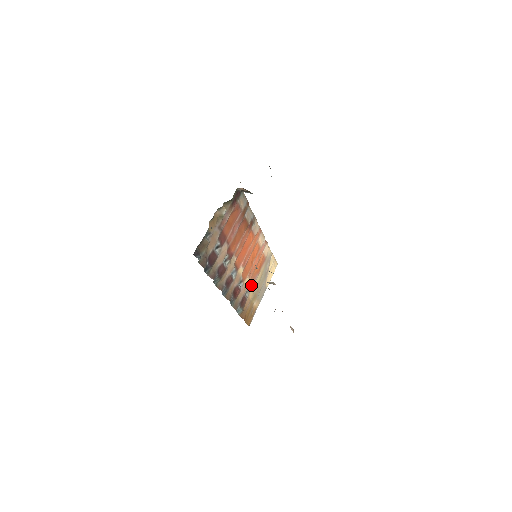
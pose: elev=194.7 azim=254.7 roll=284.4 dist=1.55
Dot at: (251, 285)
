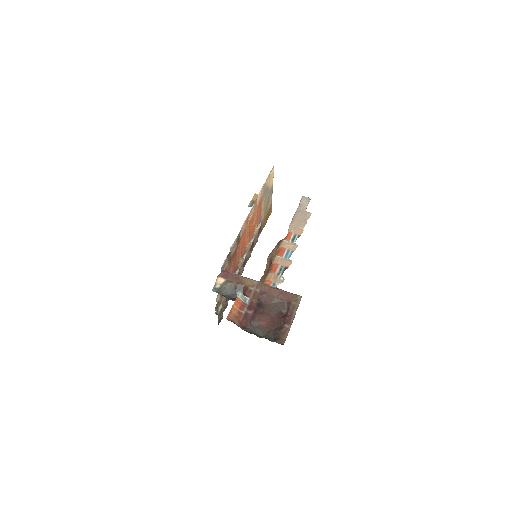
Dot at: (260, 219)
